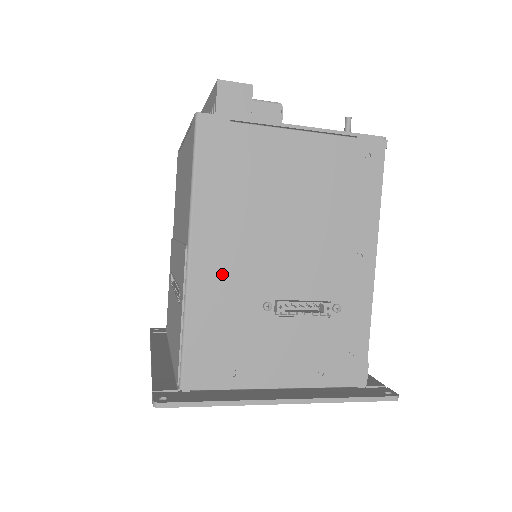
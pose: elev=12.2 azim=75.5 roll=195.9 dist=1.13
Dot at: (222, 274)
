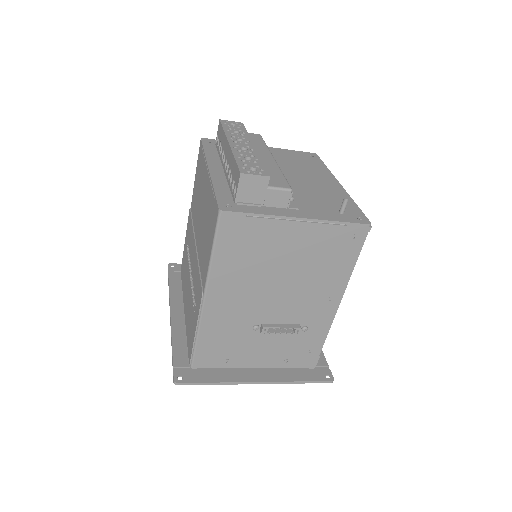
Dot at: (226, 310)
